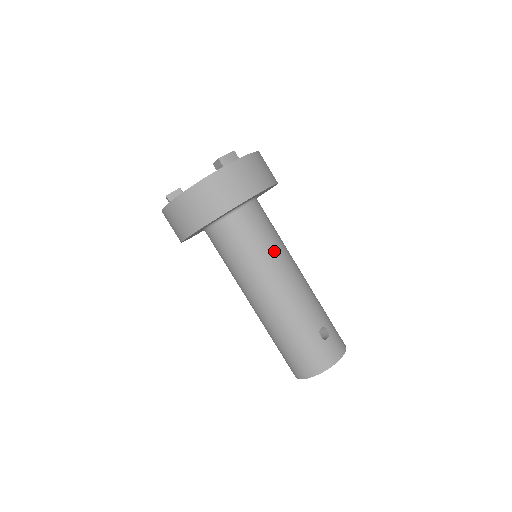
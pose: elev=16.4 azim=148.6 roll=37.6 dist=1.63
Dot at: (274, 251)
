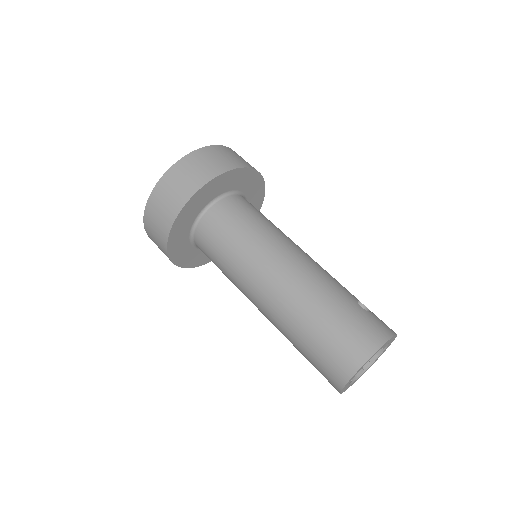
Dot at: (279, 230)
